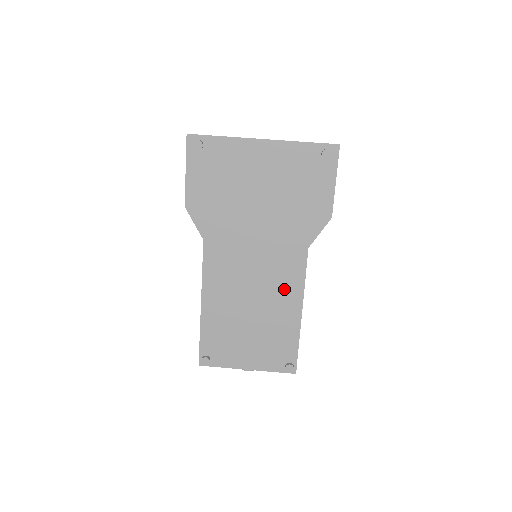
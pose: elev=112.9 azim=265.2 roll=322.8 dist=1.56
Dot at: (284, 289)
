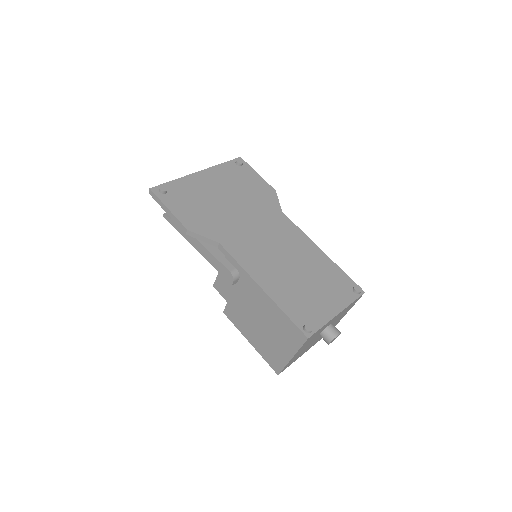
Dot at: (297, 243)
